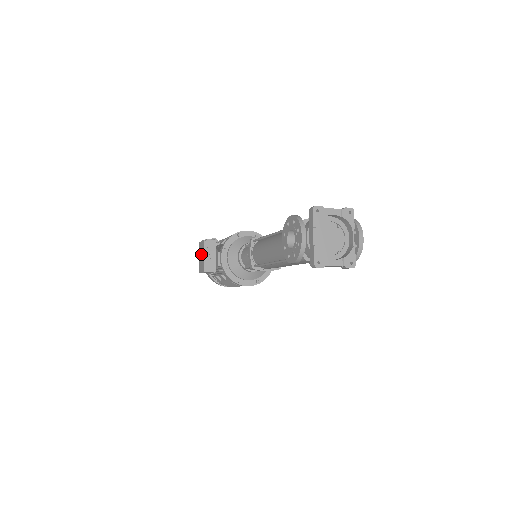
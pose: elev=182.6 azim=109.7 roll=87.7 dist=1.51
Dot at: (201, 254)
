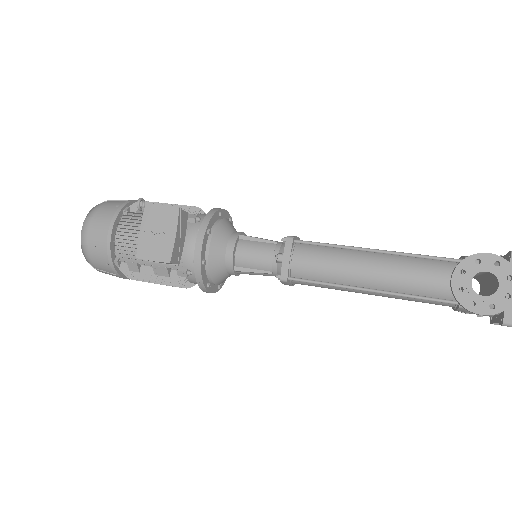
Dot at: (156, 228)
